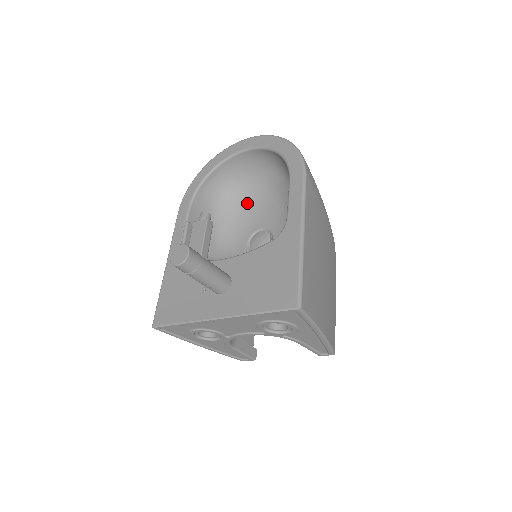
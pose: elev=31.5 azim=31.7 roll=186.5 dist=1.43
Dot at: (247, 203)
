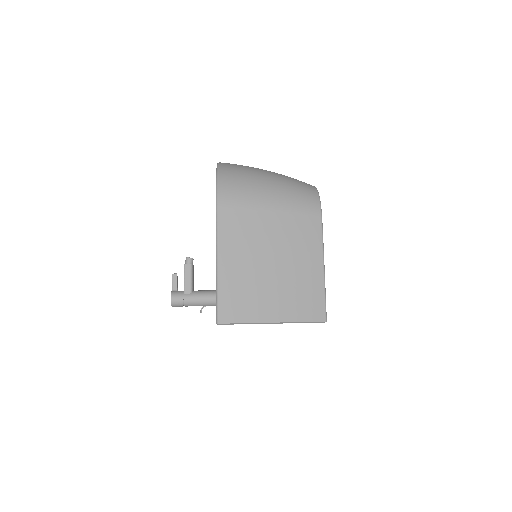
Dot at: occluded
